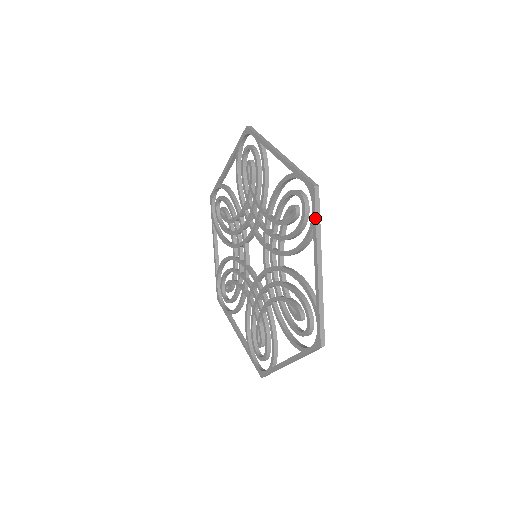
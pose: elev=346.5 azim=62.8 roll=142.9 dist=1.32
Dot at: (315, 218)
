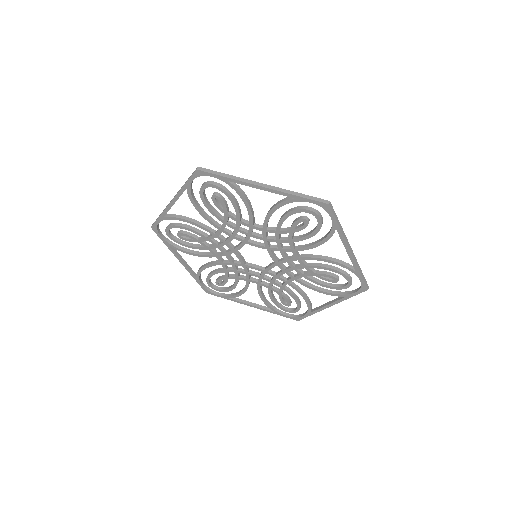
Dot at: occluded
